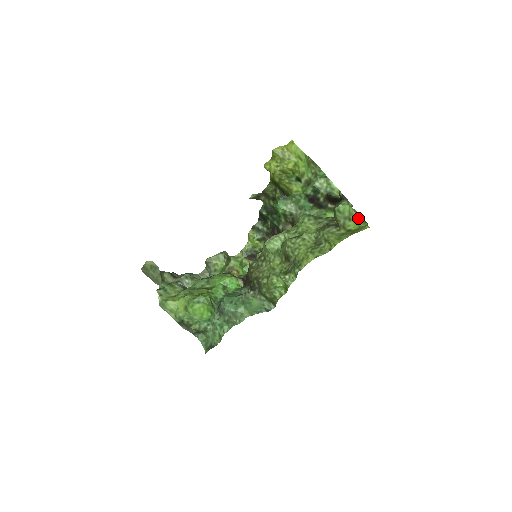
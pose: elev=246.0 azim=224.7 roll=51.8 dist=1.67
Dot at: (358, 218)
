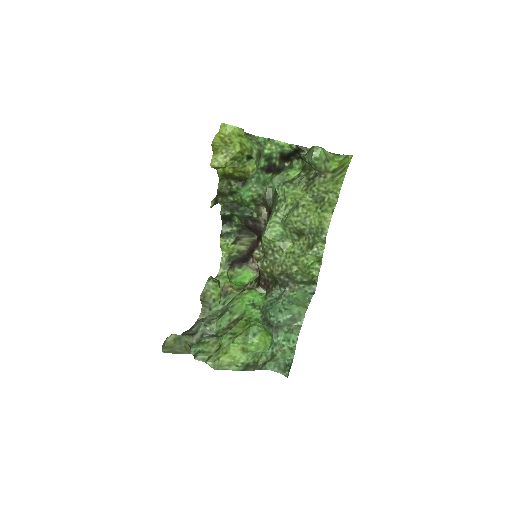
Dot at: (332, 155)
